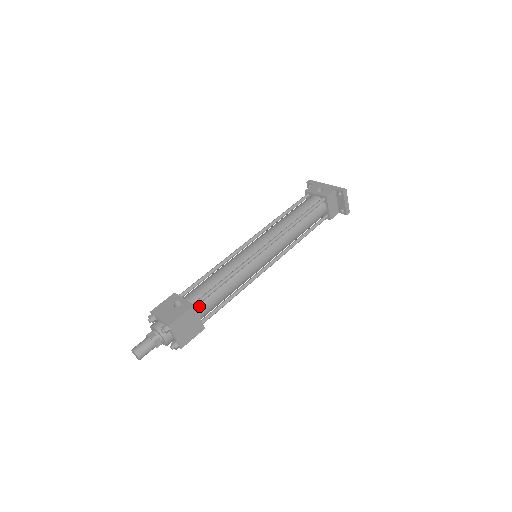
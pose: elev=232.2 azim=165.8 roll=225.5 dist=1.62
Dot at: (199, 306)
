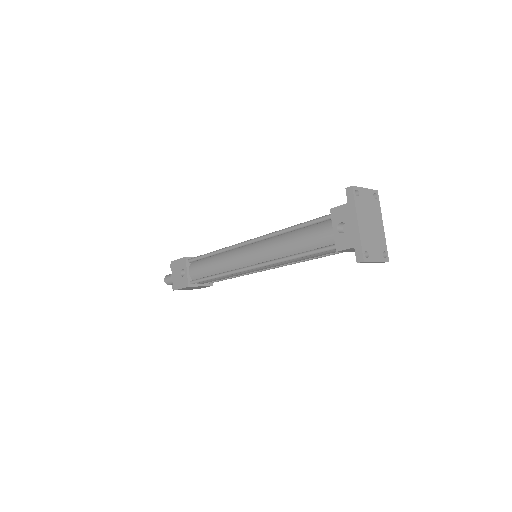
Dot at: occluded
